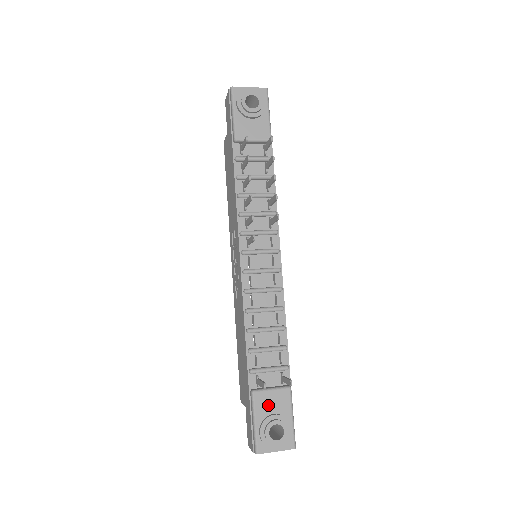
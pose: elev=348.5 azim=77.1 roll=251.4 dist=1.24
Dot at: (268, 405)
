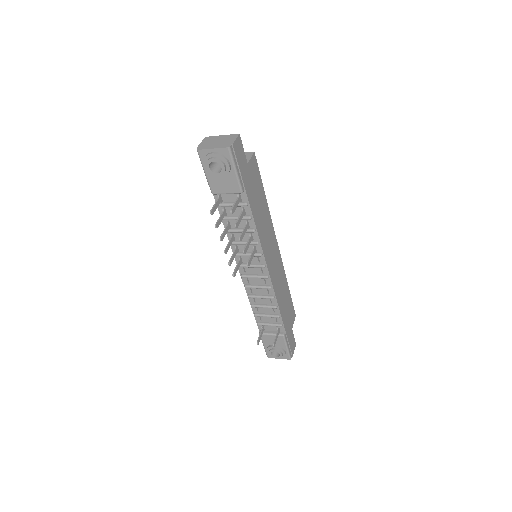
Dot at: (270, 341)
